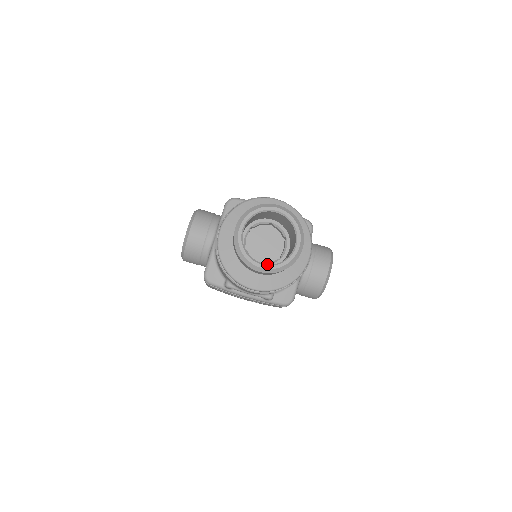
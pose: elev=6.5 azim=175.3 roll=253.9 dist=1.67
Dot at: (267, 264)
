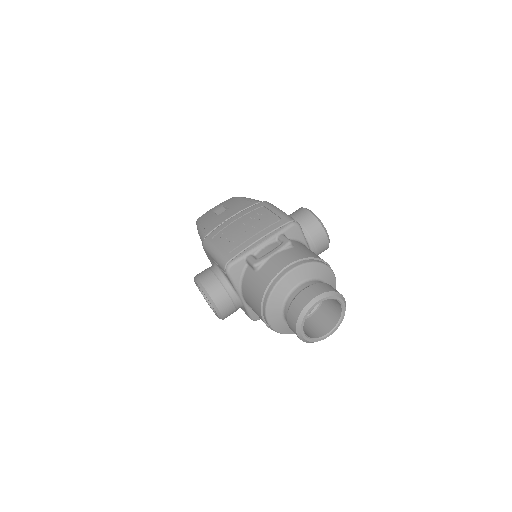
Dot at: (331, 330)
